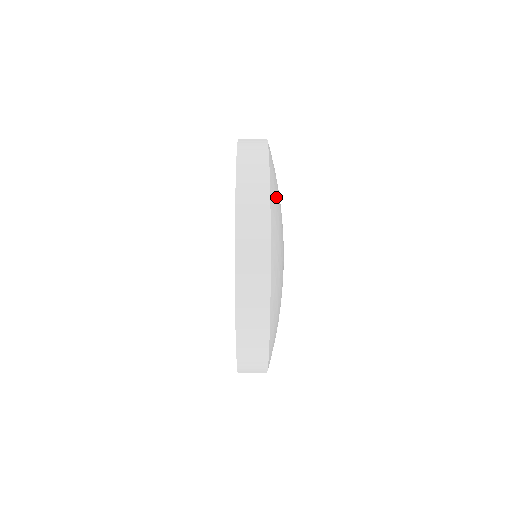
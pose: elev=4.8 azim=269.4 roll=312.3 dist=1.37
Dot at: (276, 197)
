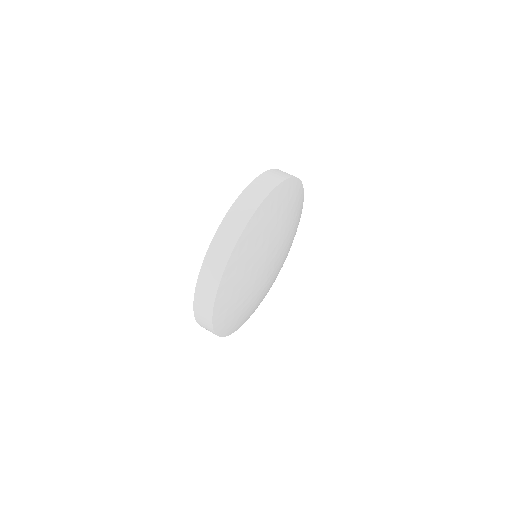
Dot at: (231, 321)
